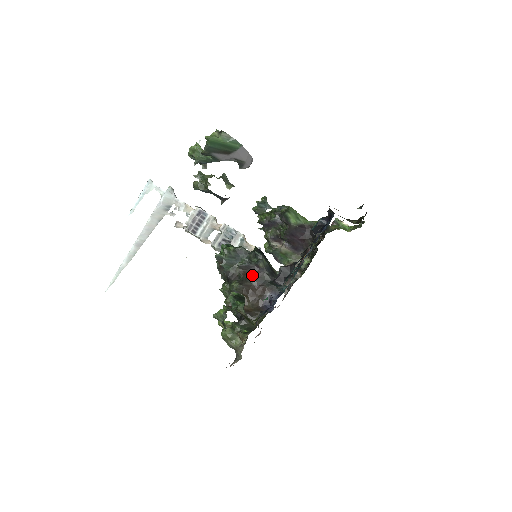
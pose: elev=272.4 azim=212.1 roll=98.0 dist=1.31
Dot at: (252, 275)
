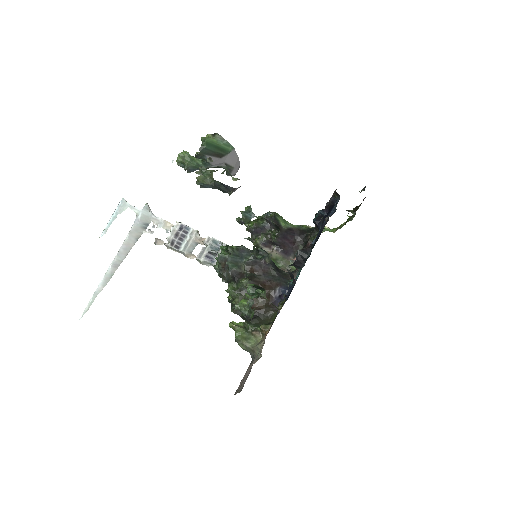
Dot at: (259, 271)
